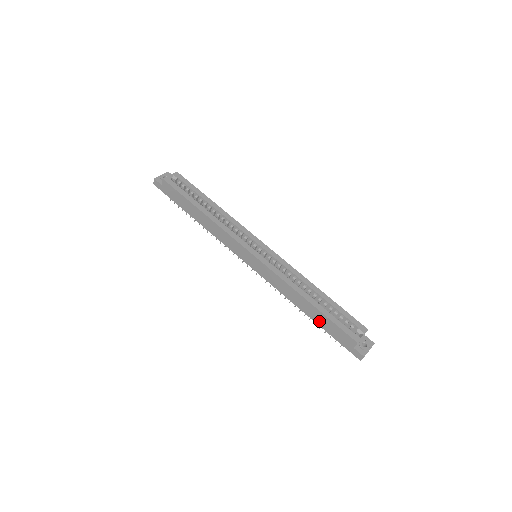
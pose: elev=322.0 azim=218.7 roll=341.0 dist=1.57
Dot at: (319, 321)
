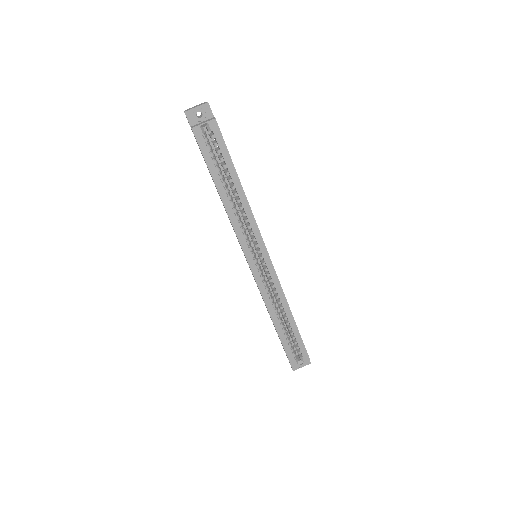
Dot at: occluded
